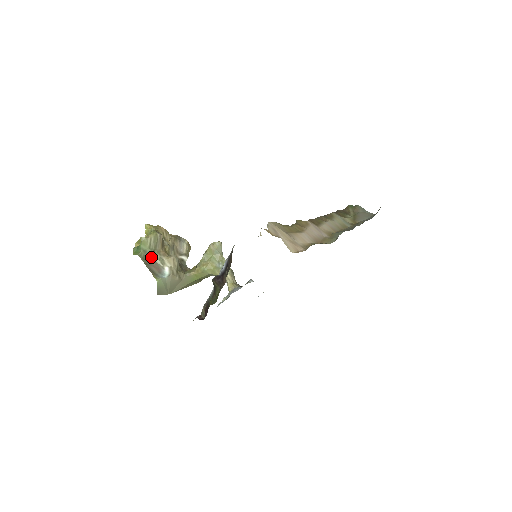
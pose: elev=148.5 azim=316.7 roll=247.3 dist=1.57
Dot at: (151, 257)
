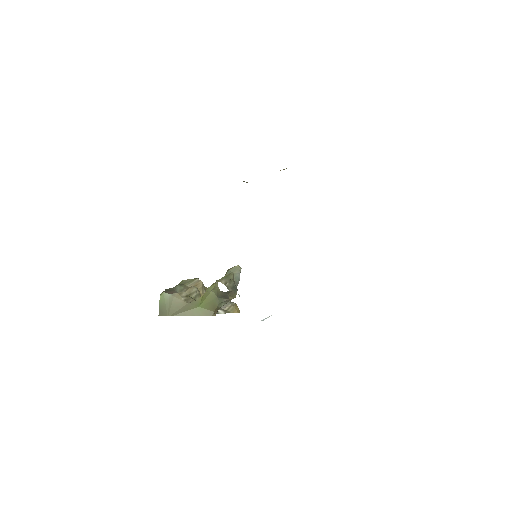
Dot at: (175, 288)
